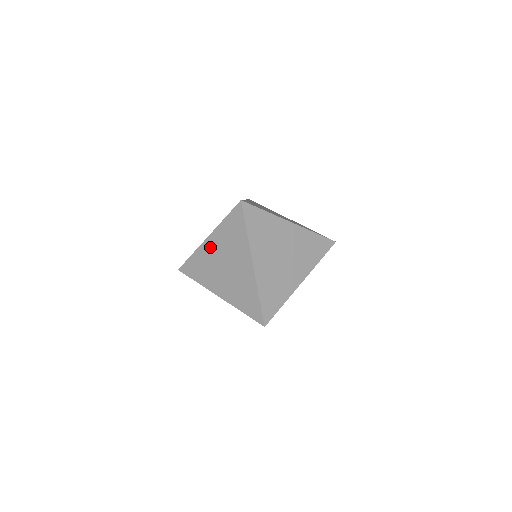
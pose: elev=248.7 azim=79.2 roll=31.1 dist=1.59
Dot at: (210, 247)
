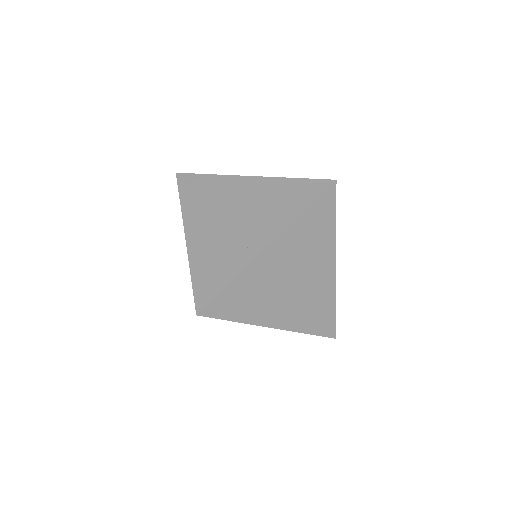
Dot at: (242, 186)
